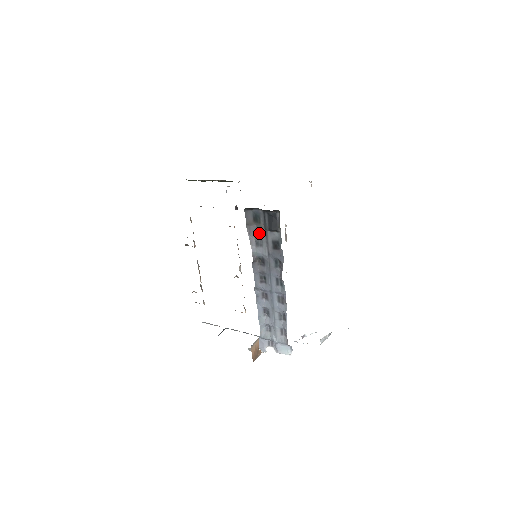
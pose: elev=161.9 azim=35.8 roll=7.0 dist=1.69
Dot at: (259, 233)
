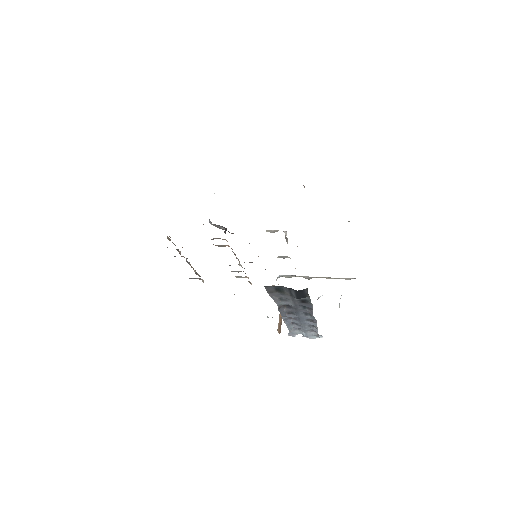
Dot at: (283, 296)
